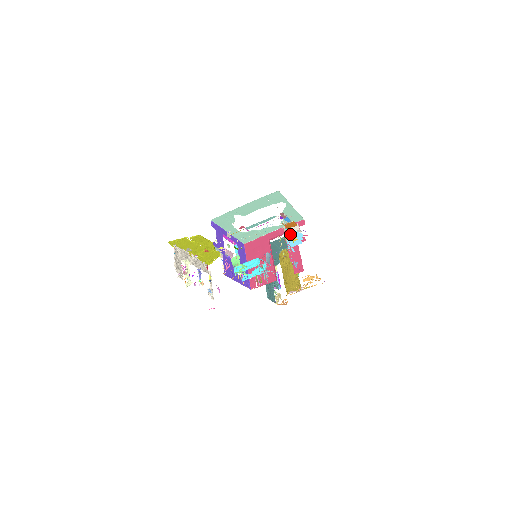
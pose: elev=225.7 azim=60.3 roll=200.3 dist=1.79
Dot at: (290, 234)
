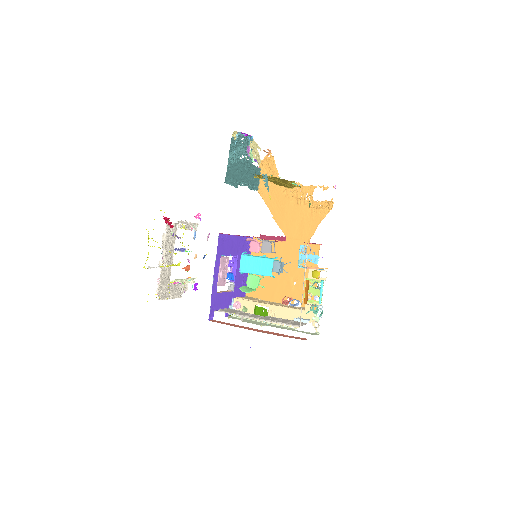
Dot at: occluded
